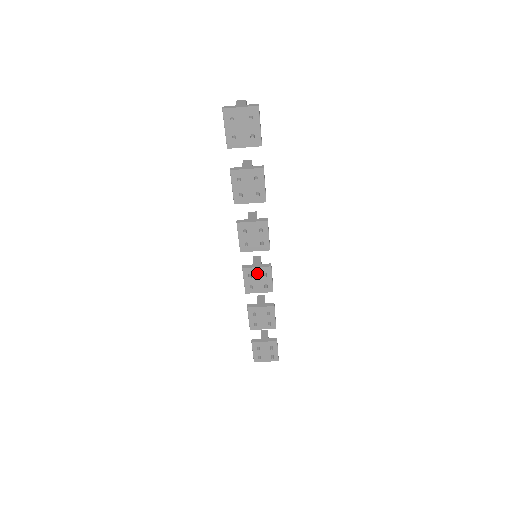
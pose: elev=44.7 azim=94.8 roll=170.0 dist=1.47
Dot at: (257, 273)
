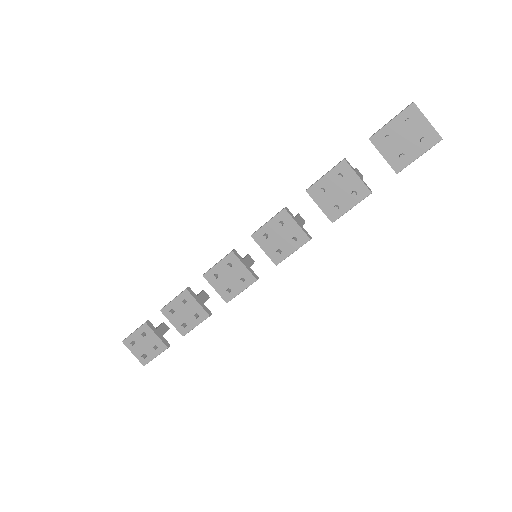
Dot at: (238, 271)
